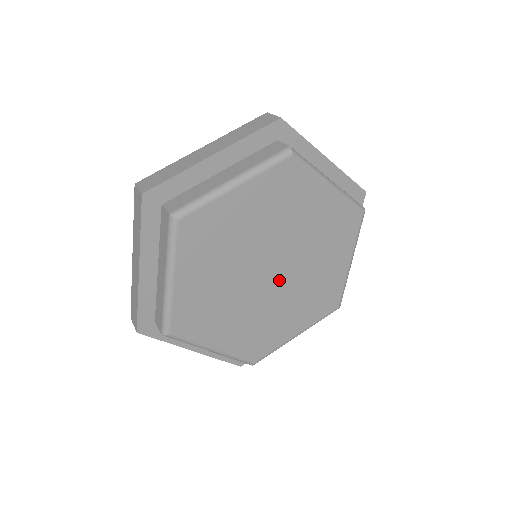
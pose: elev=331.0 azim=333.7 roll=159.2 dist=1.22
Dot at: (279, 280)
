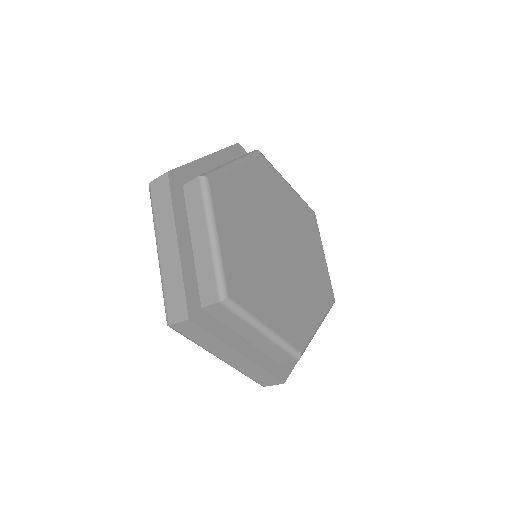
Dot at: (288, 258)
